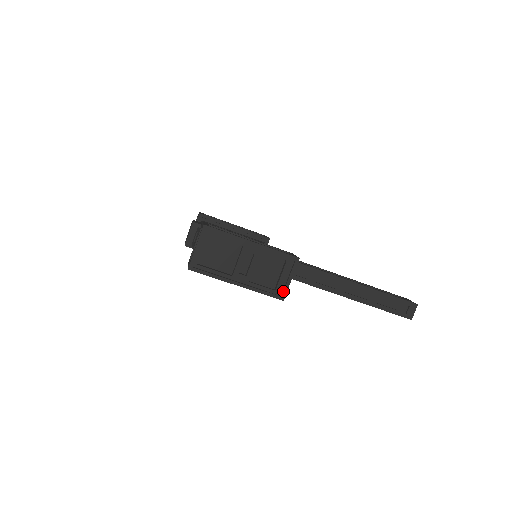
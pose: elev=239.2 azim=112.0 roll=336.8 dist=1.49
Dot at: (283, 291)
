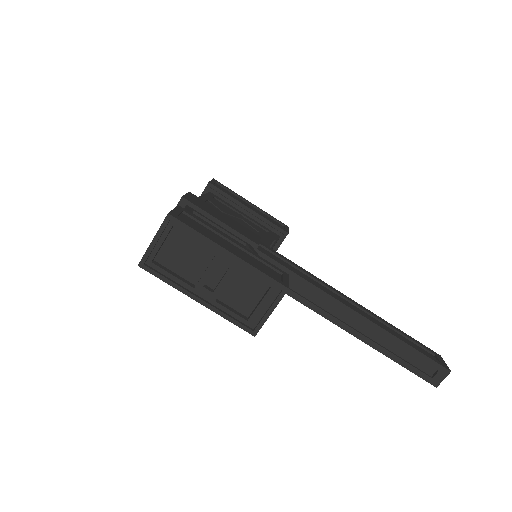
Dot at: (257, 324)
